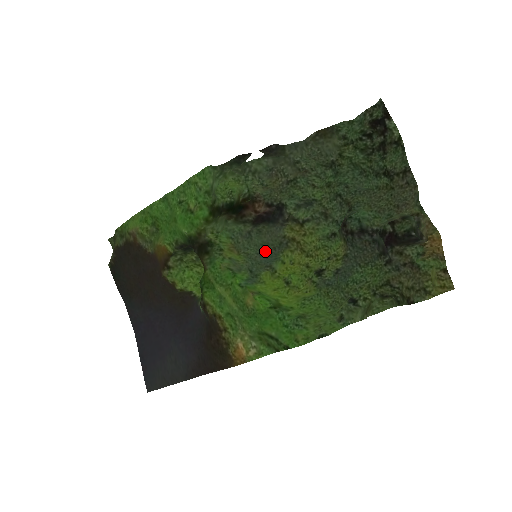
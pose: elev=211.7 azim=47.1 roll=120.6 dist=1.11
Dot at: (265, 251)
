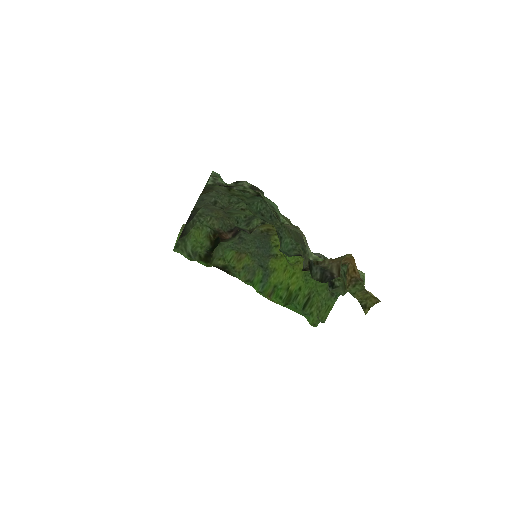
Dot at: (260, 241)
